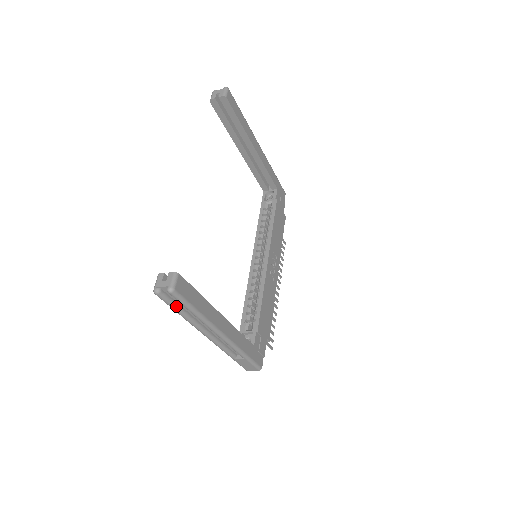
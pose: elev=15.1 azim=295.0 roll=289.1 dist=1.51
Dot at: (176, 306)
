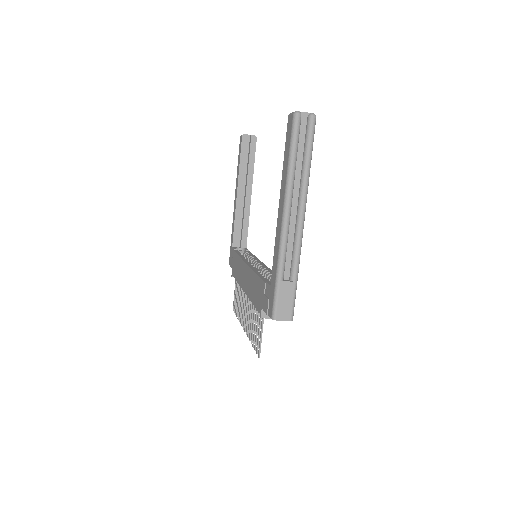
Dot at: (298, 145)
